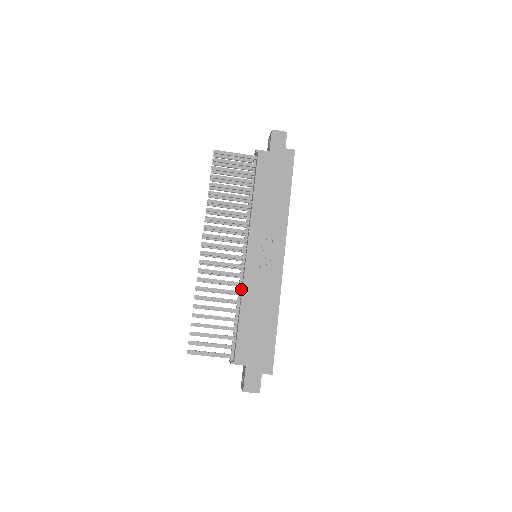
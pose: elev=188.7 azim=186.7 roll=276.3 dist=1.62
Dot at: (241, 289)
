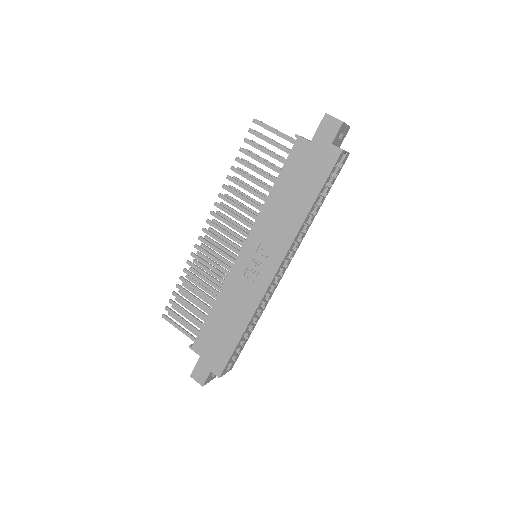
Dot at: occluded
